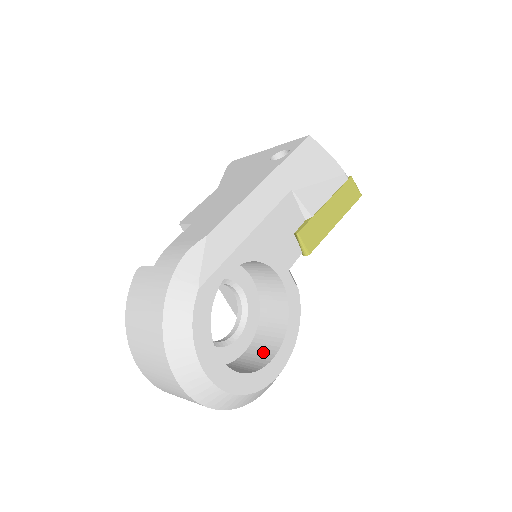
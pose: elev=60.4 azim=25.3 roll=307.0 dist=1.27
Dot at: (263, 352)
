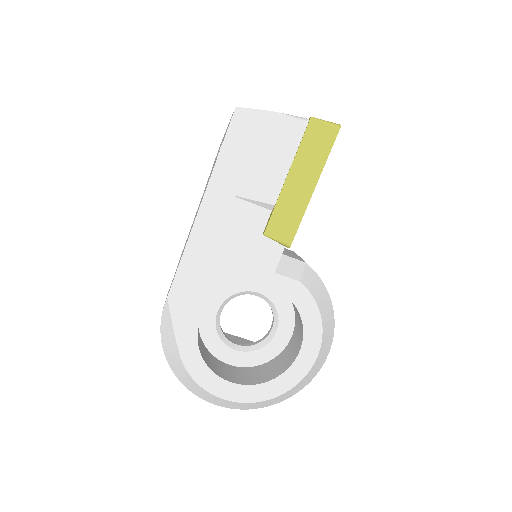
Dot at: (296, 345)
